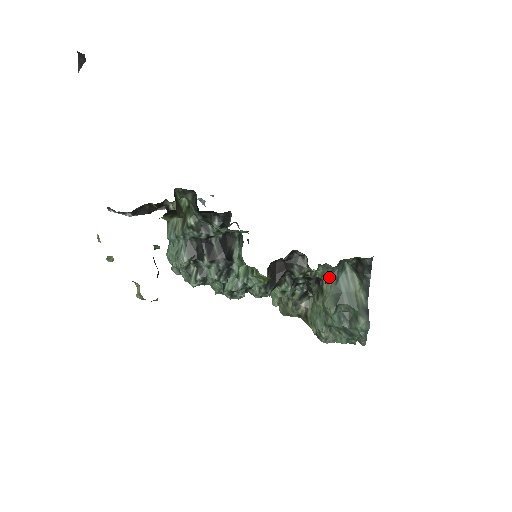
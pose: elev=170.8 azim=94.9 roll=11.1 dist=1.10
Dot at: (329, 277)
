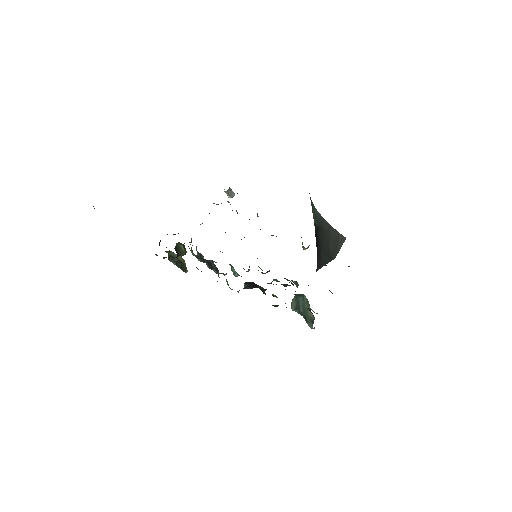
Dot at: occluded
